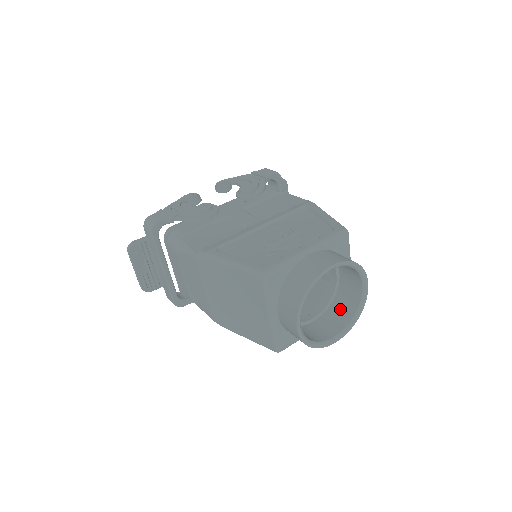
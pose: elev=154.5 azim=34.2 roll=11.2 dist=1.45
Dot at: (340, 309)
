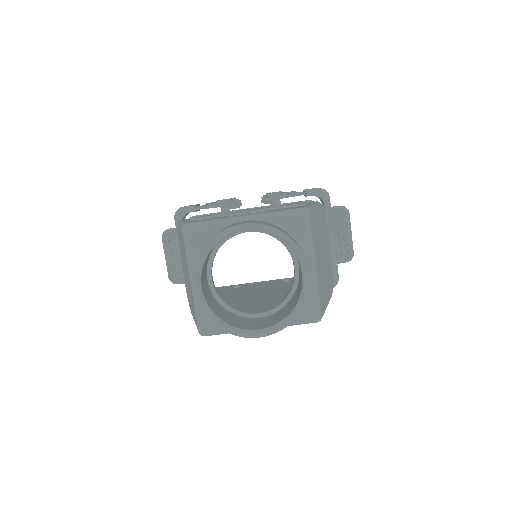
Dot at: (287, 308)
